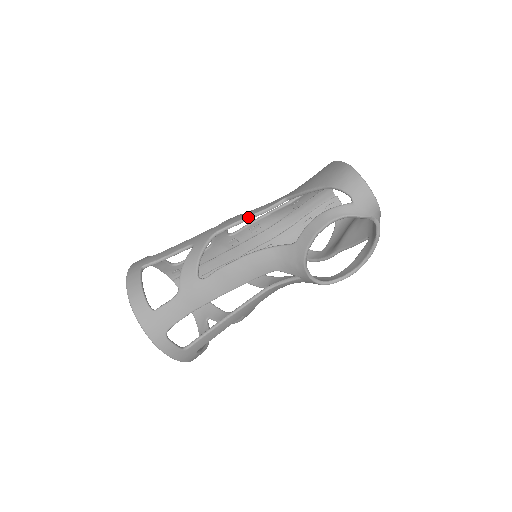
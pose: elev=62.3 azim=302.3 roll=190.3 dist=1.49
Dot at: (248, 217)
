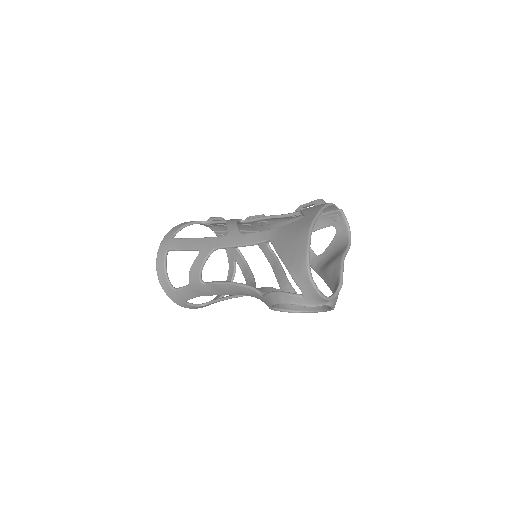
Dot at: (239, 246)
